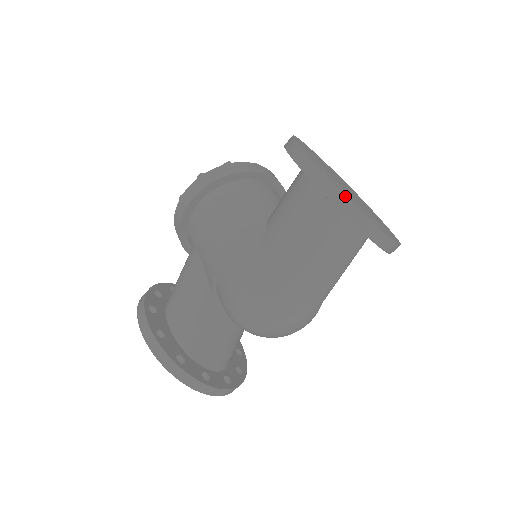
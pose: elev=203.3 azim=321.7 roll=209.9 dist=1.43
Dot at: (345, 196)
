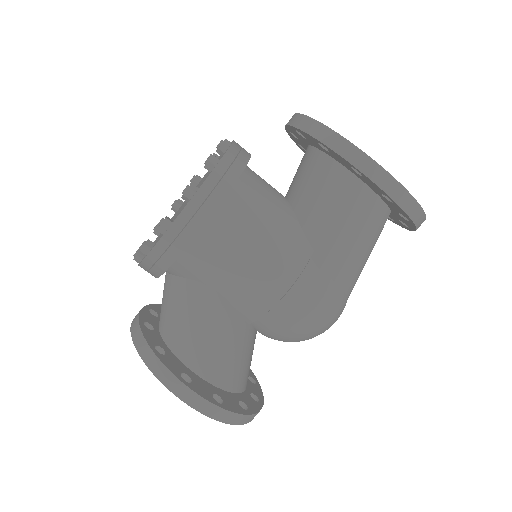
Dot at: (423, 211)
